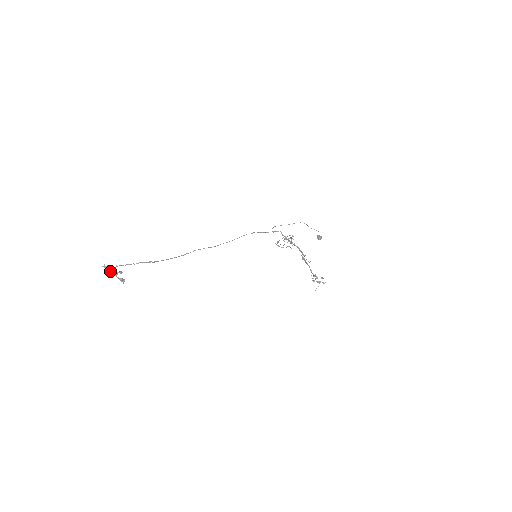
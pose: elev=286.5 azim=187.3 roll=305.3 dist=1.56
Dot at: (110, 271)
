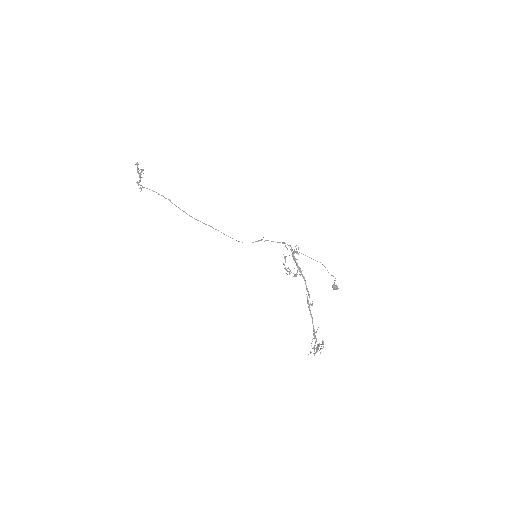
Dot at: occluded
